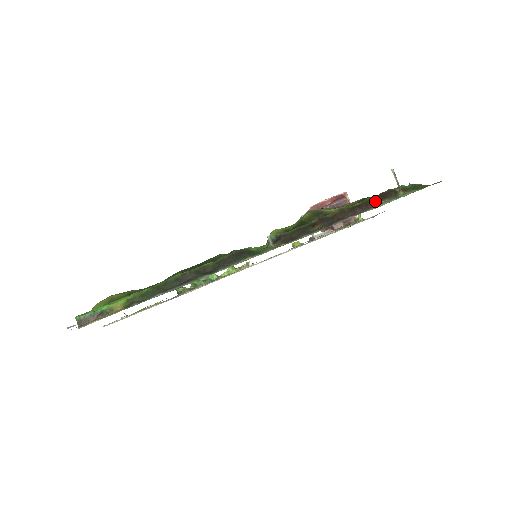
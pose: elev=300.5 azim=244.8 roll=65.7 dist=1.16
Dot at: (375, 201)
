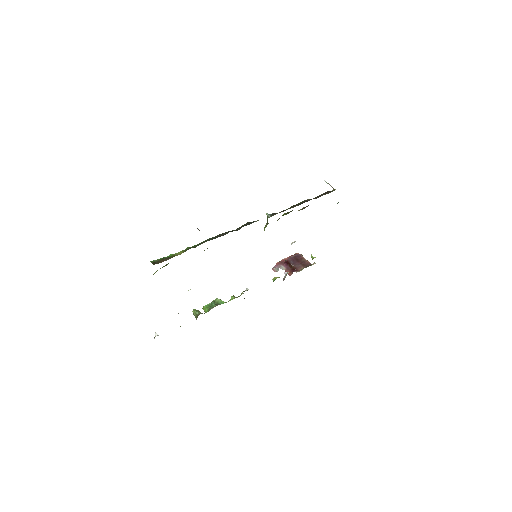
Dot at: (322, 195)
